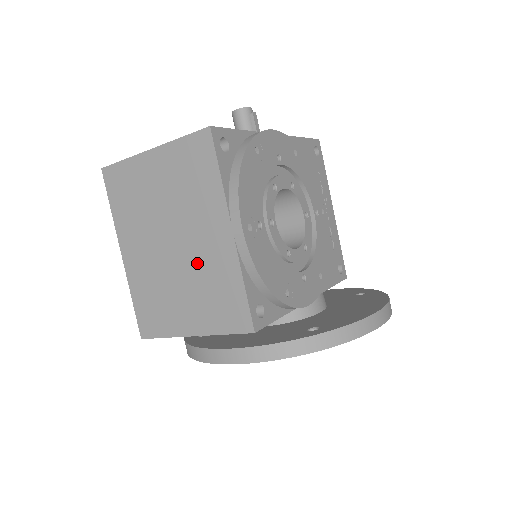
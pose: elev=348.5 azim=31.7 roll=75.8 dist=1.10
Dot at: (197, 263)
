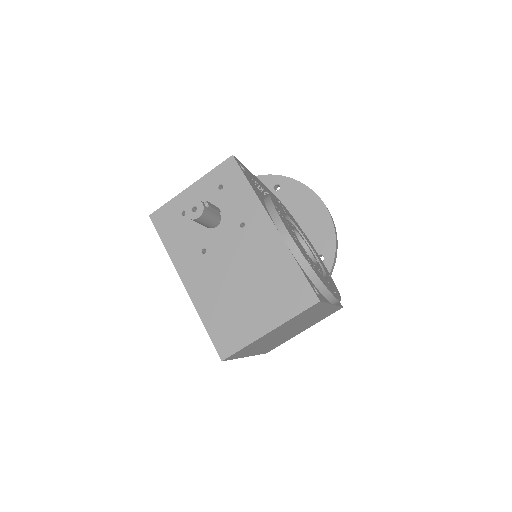
Dot at: (308, 322)
